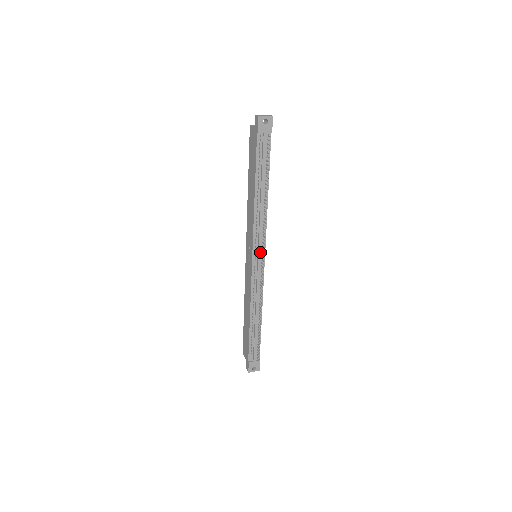
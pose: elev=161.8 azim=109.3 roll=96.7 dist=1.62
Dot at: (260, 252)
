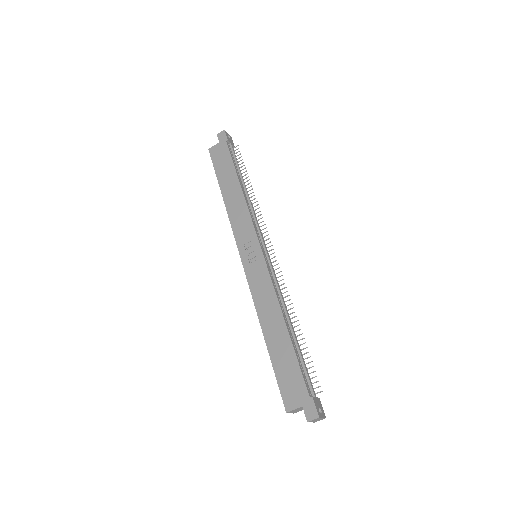
Dot at: (264, 242)
